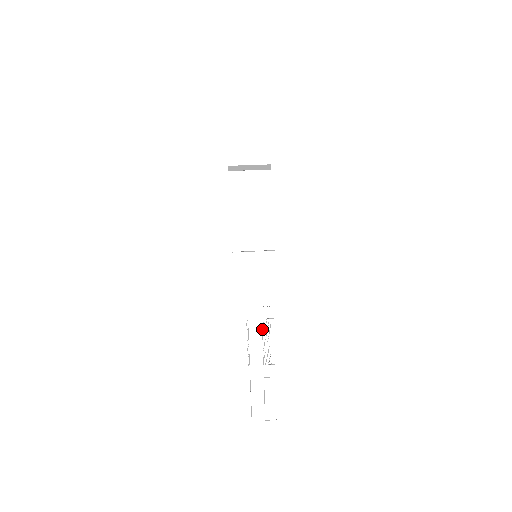
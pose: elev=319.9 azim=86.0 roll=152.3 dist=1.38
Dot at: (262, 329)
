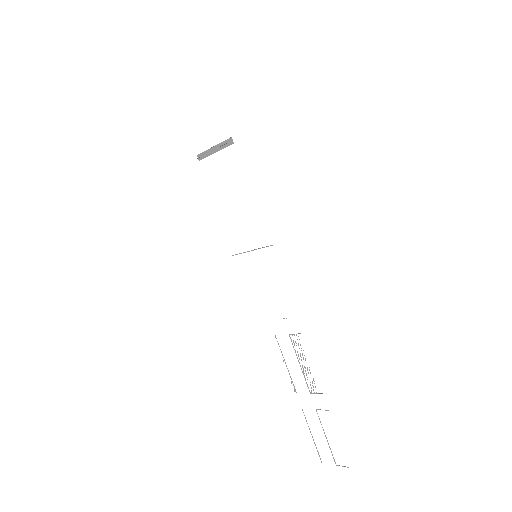
Dot at: (293, 347)
